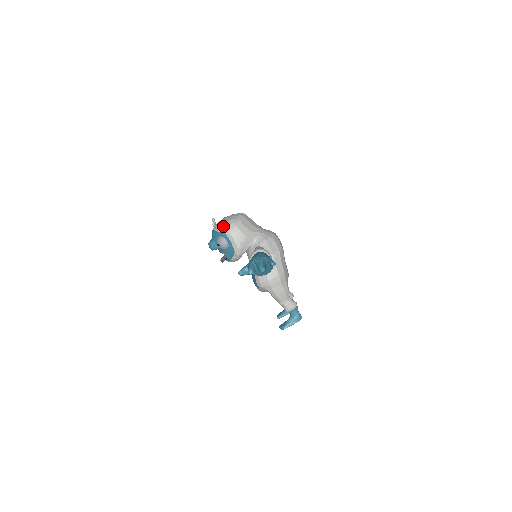
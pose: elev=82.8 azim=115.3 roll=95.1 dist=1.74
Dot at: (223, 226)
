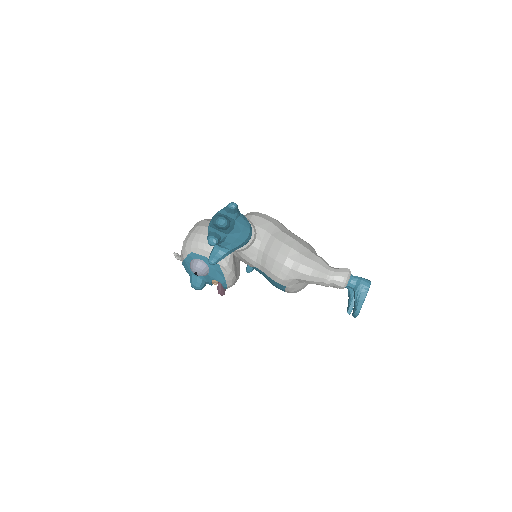
Dot at: (183, 247)
